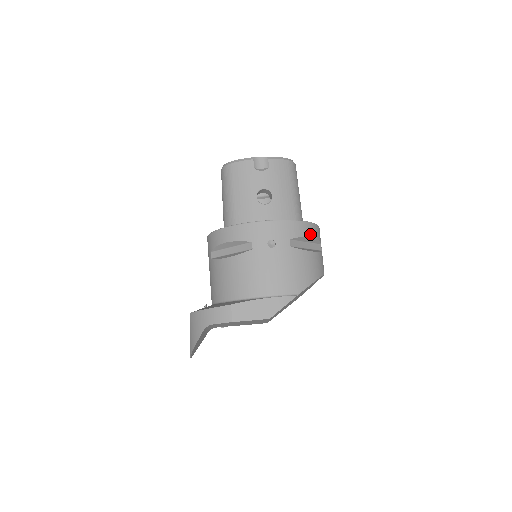
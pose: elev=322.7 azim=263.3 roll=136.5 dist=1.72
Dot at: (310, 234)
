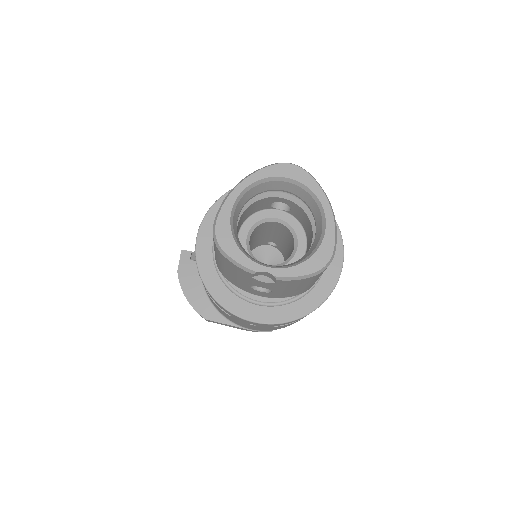
Dot at: occluded
